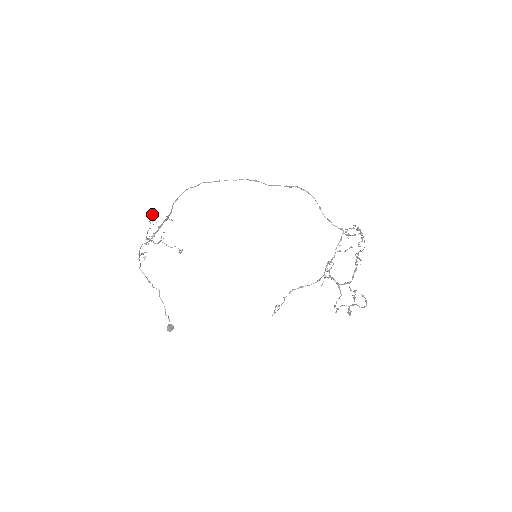
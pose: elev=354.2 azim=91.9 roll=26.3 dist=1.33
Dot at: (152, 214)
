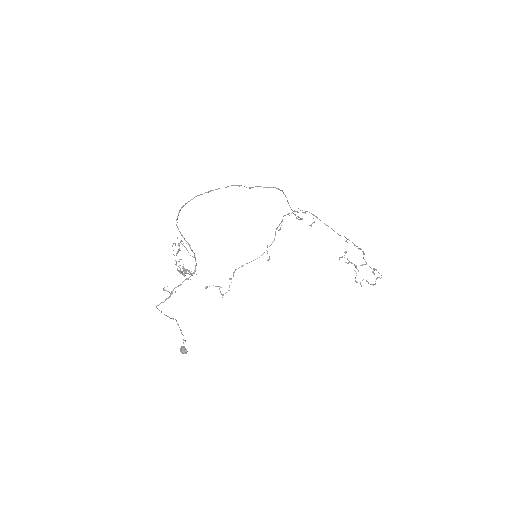
Dot at: (179, 245)
